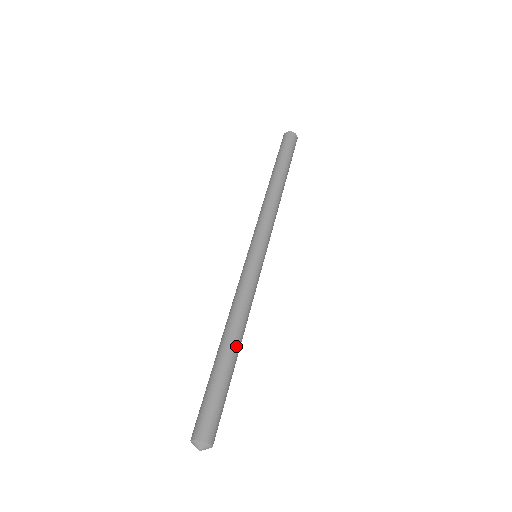
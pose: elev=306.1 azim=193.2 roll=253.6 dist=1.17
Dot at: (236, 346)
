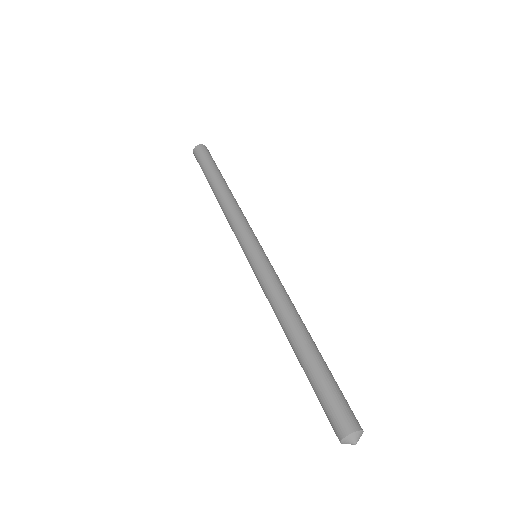
Dot at: (311, 337)
